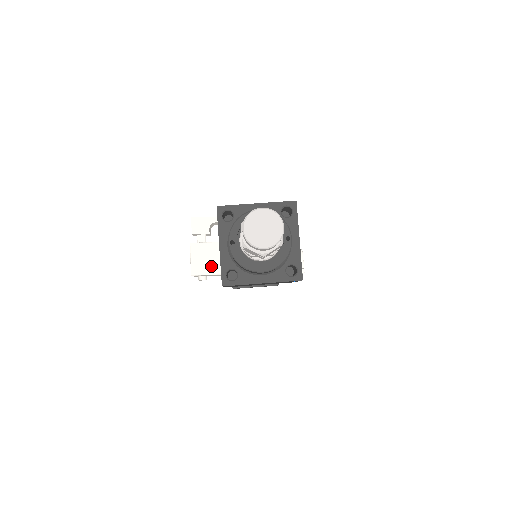
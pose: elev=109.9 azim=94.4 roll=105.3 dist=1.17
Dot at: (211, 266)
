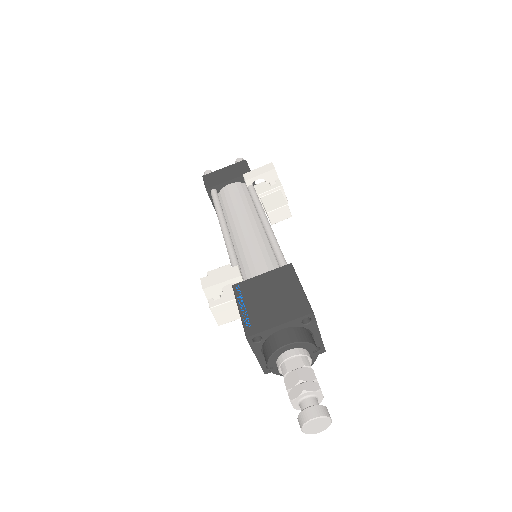
Dot at: (233, 316)
